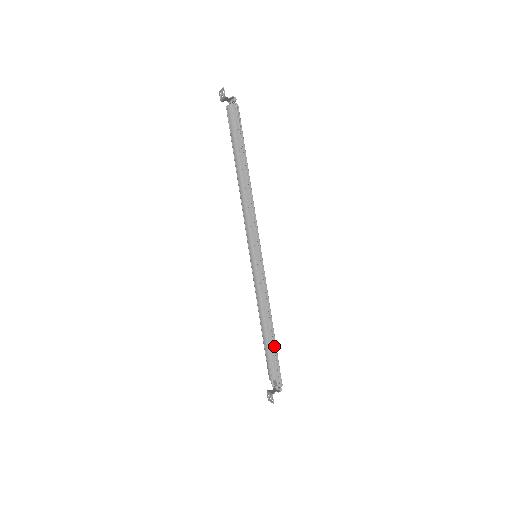
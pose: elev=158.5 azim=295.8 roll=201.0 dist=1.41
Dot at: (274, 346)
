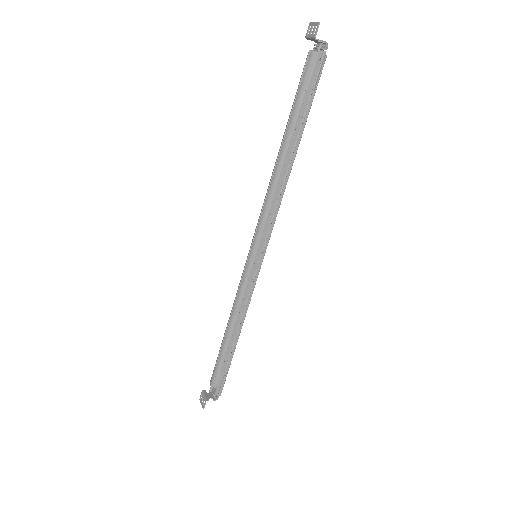
Dot at: (230, 356)
